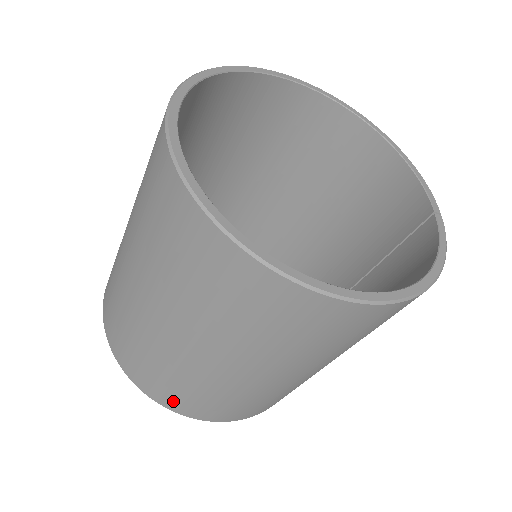
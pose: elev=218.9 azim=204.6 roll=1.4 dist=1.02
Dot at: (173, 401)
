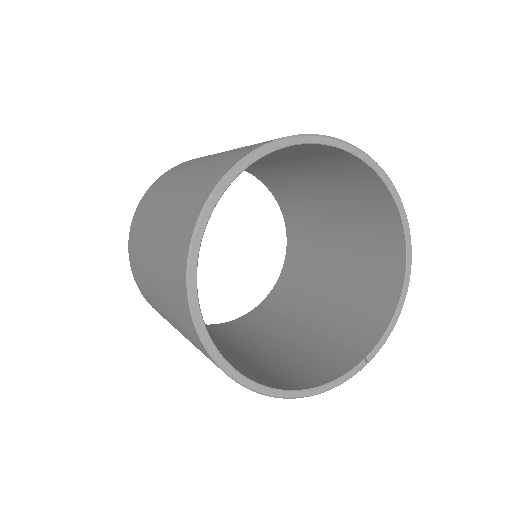
Dot at: (137, 279)
